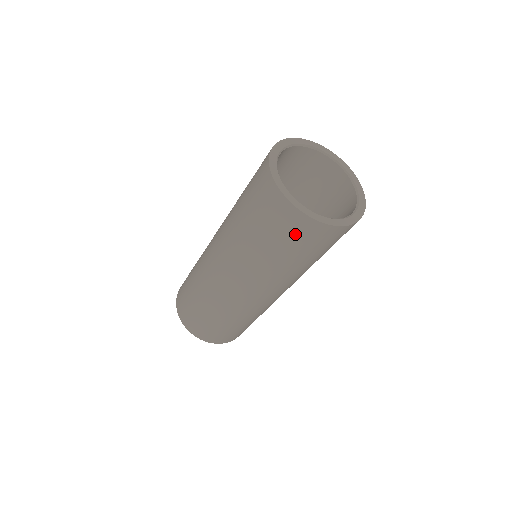
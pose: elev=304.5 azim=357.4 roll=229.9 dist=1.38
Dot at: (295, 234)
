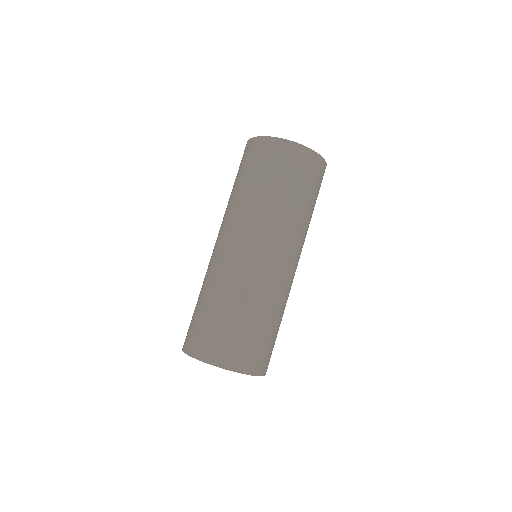
Dot at: (297, 166)
